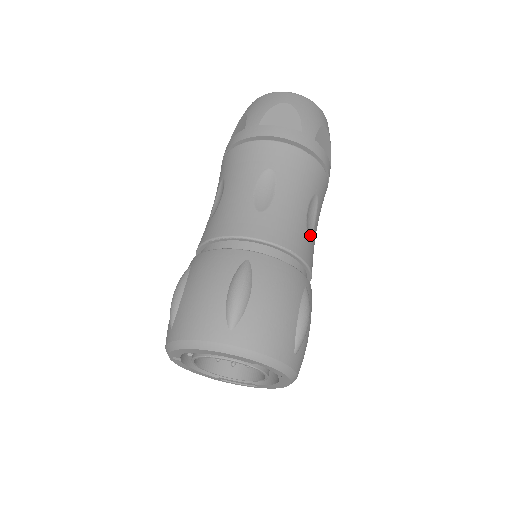
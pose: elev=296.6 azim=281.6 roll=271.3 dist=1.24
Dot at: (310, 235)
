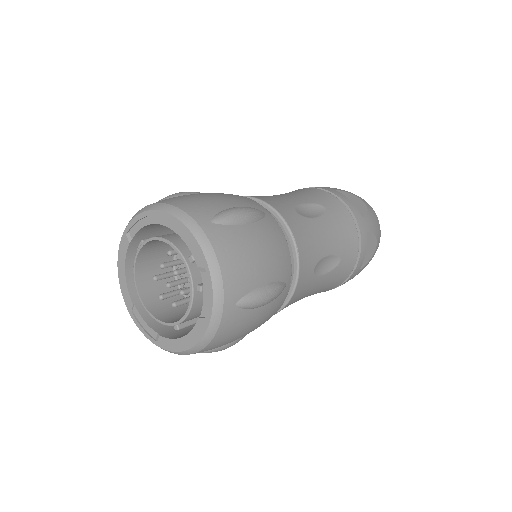
Dot at: (315, 272)
